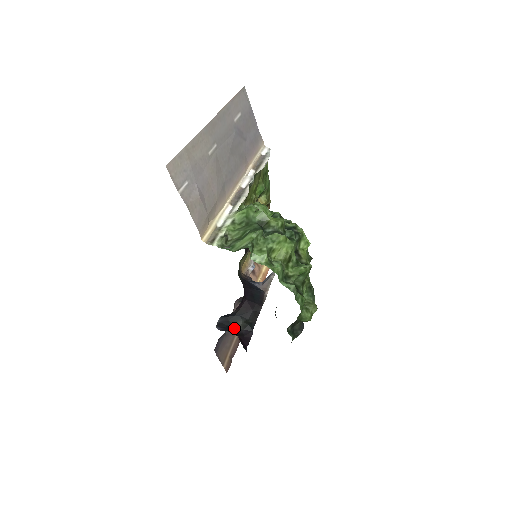
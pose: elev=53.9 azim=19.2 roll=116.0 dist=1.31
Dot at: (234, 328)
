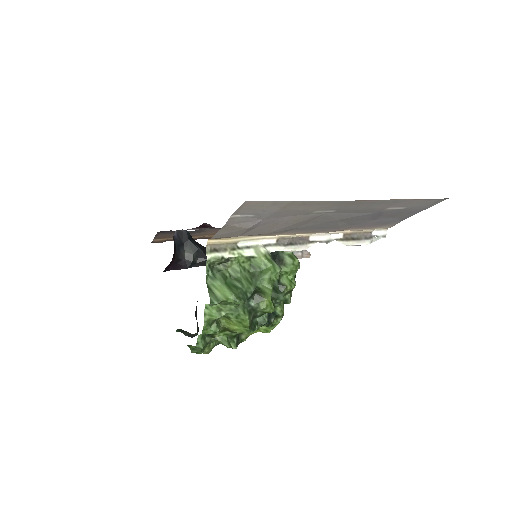
Dot at: (183, 249)
